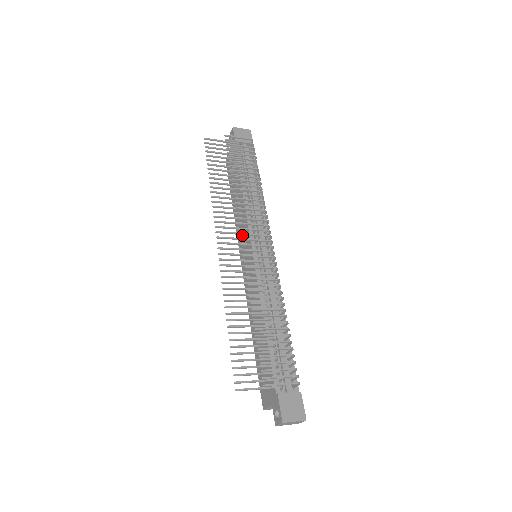
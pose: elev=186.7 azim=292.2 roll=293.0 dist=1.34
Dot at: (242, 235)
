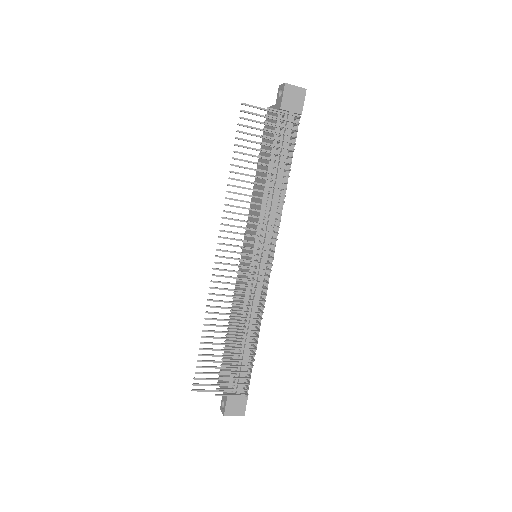
Dot at: (251, 225)
